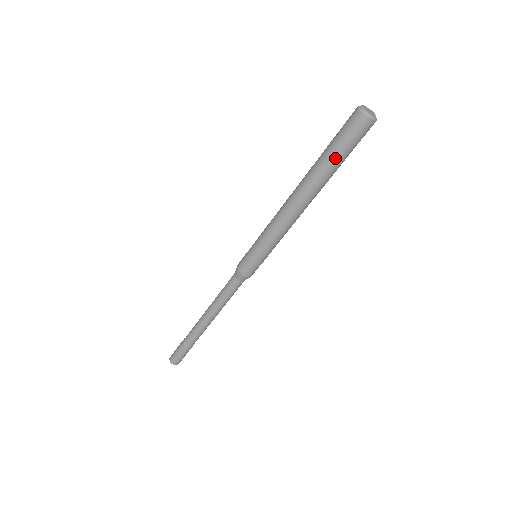
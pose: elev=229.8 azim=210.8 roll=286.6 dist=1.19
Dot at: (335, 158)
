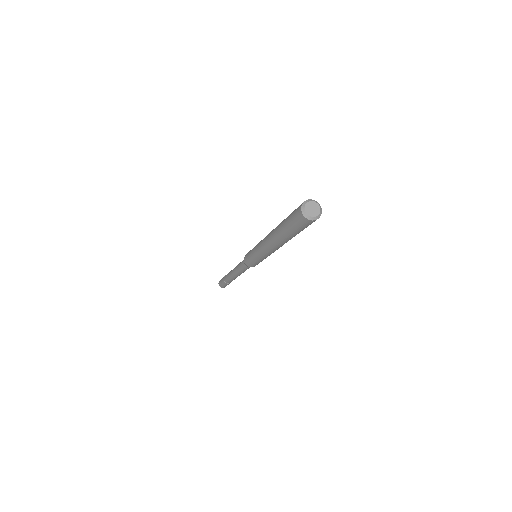
Dot at: (286, 227)
